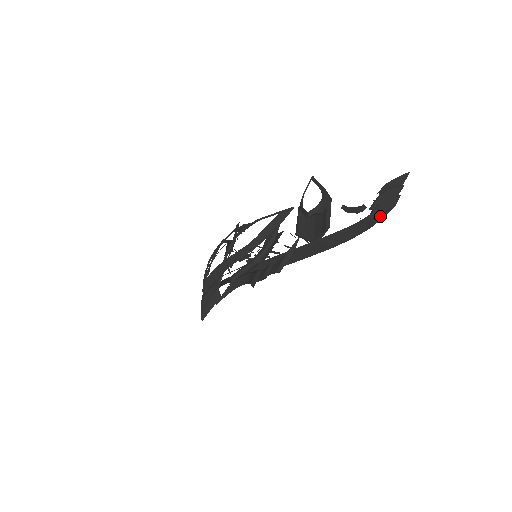
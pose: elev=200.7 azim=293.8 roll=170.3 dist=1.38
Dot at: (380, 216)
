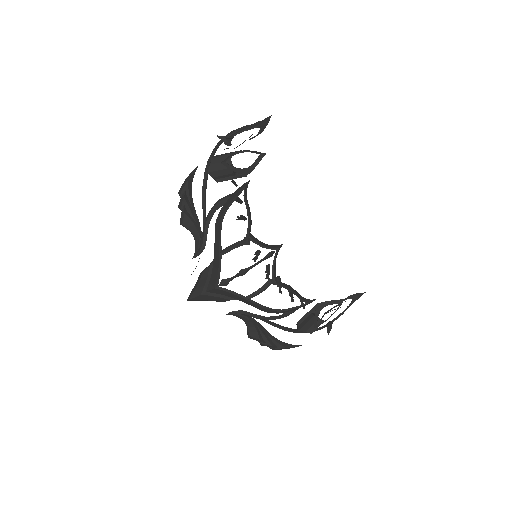
Dot at: occluded
